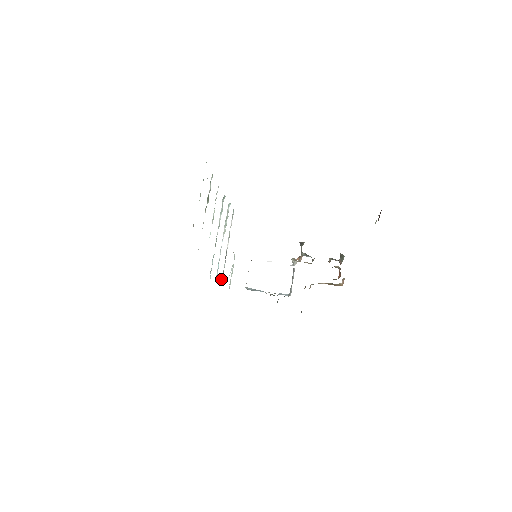
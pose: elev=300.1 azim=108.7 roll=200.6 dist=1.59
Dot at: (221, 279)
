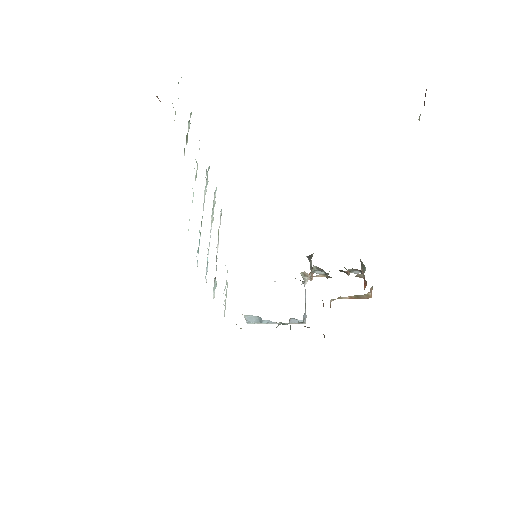
Dot at: occluded
